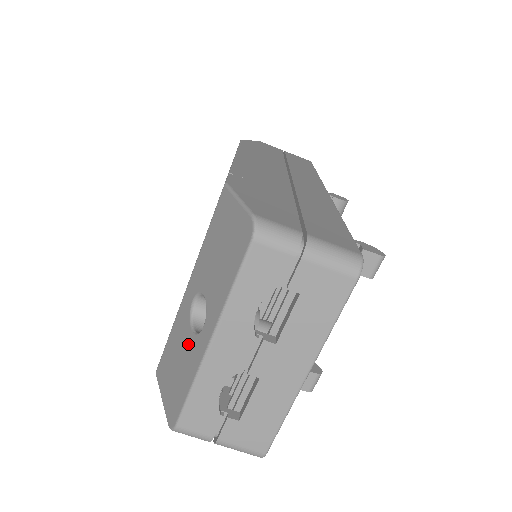
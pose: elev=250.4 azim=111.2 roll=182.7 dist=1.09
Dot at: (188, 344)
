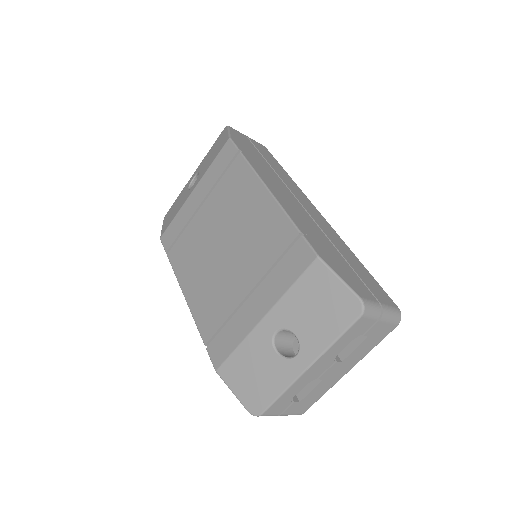
Dot at: (273, 363)
